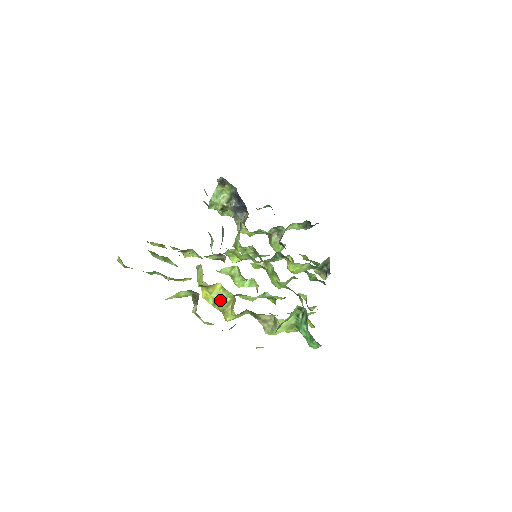
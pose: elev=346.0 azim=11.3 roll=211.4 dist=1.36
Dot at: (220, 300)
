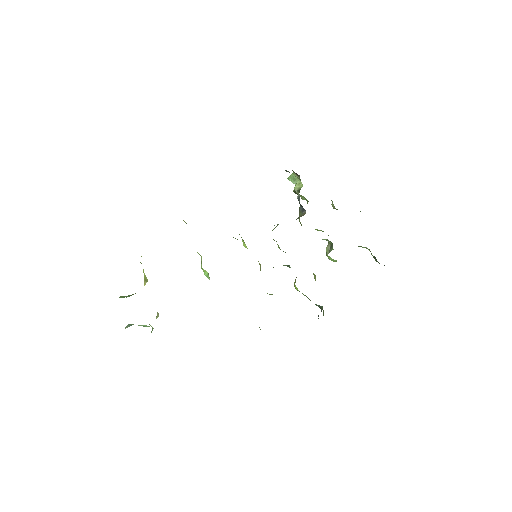
Dot at: (144, 273)
